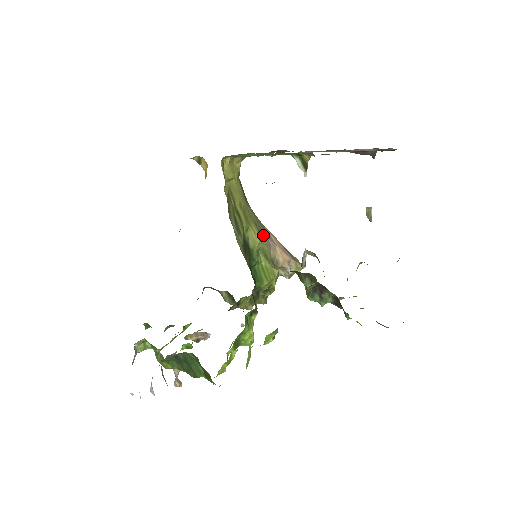
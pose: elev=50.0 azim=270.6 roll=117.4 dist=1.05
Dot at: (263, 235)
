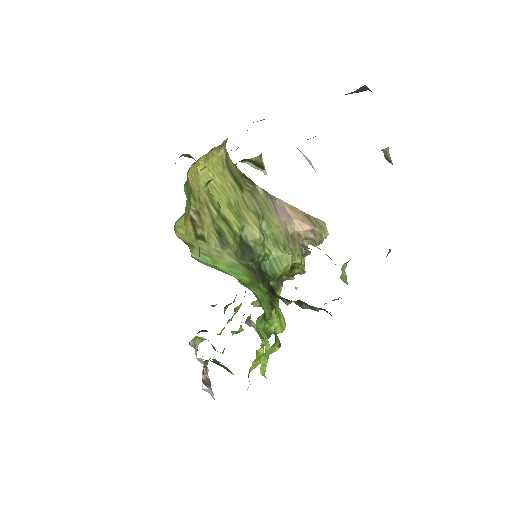
Dot at: (270, 218)
